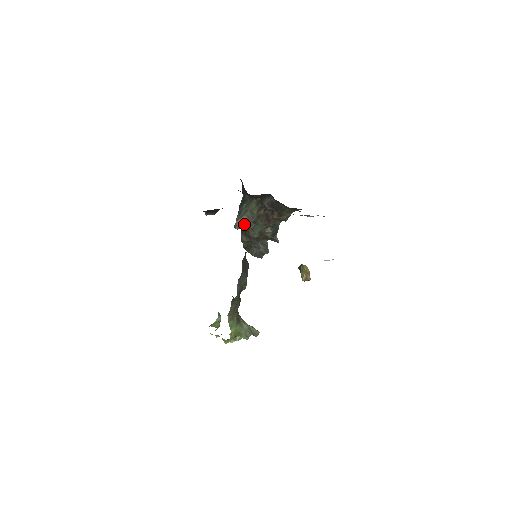
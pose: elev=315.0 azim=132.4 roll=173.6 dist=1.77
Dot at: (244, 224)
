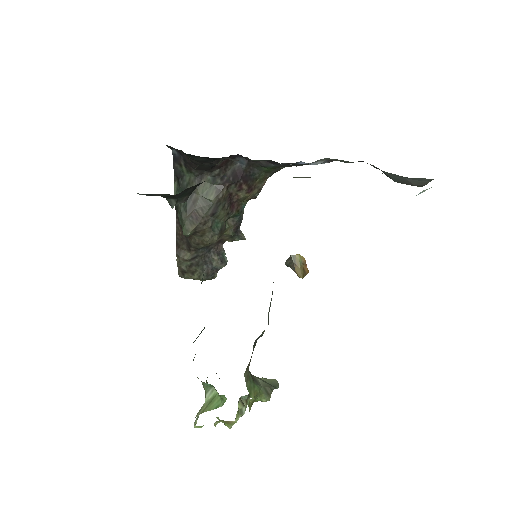
Dot at: (199, 223)
